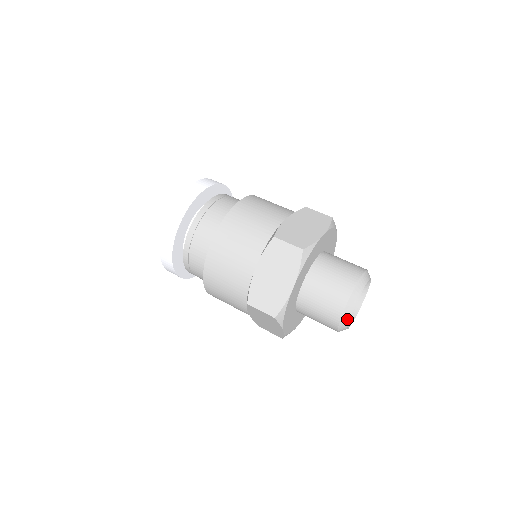
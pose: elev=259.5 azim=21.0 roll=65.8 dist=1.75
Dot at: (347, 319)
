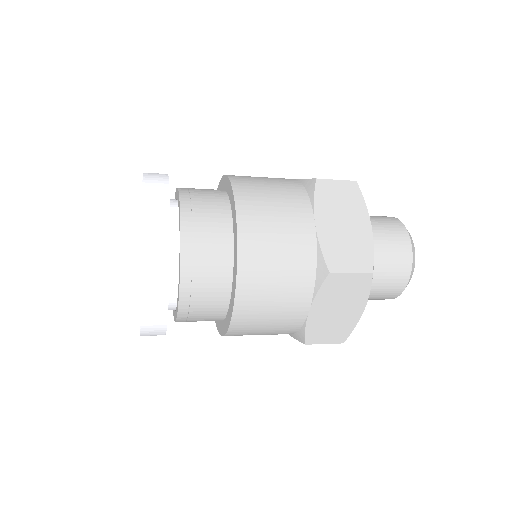
Dot at: occluded
